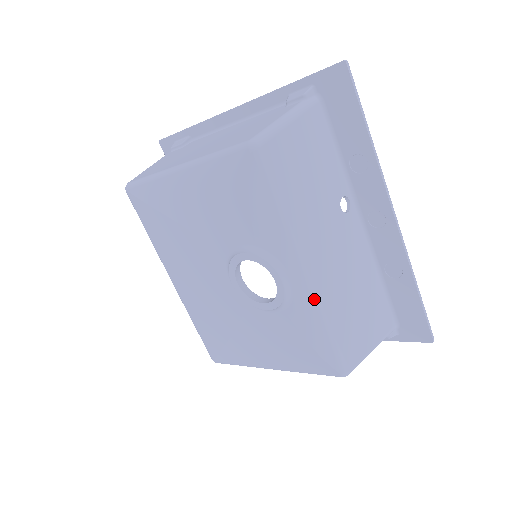
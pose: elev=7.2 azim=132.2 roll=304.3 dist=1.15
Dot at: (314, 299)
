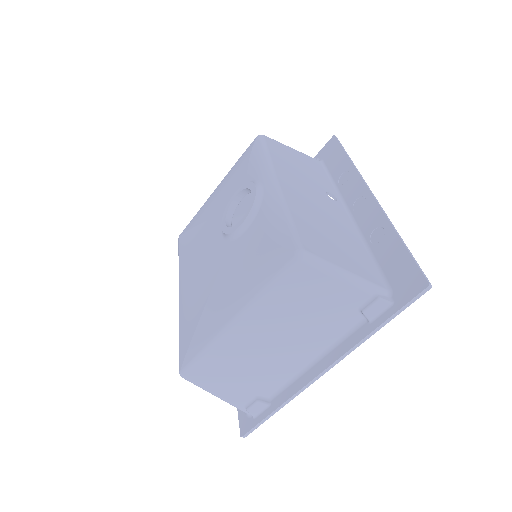
Dot at: (279, 195)
